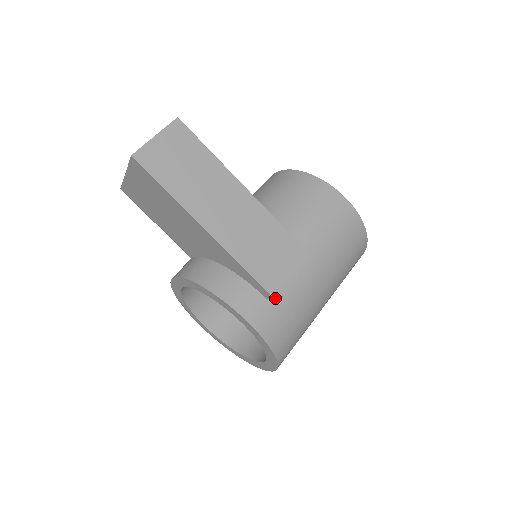
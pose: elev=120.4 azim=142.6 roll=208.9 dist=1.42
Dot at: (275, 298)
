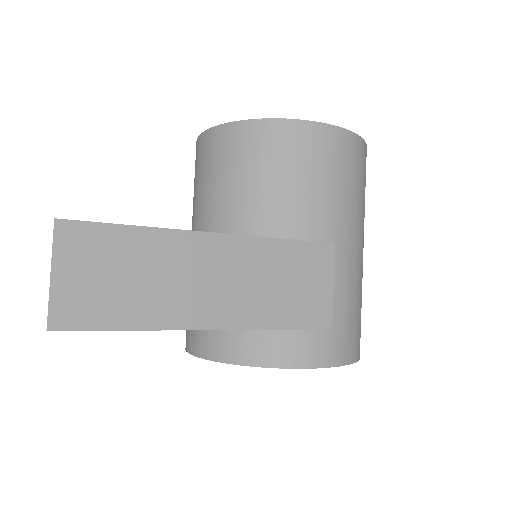
Dot at: occluded
